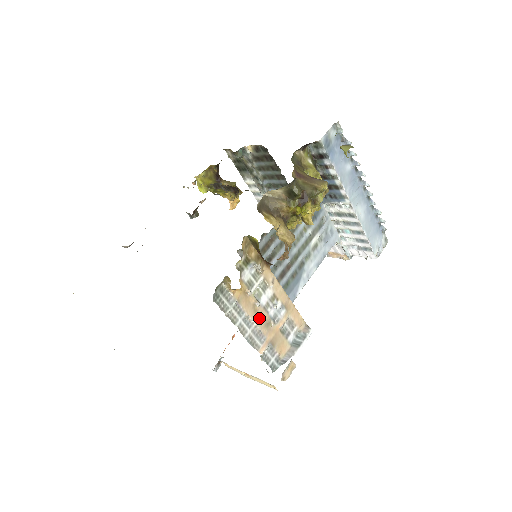
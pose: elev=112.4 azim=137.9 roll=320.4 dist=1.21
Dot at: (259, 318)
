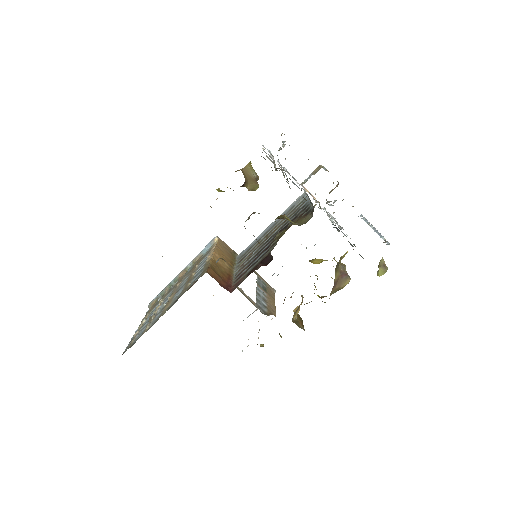
Dot at: occluded
